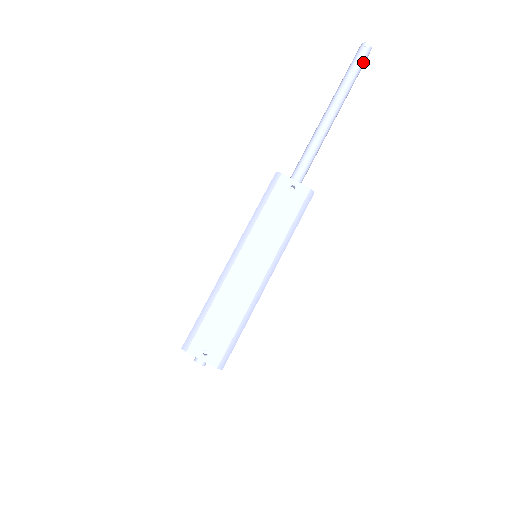
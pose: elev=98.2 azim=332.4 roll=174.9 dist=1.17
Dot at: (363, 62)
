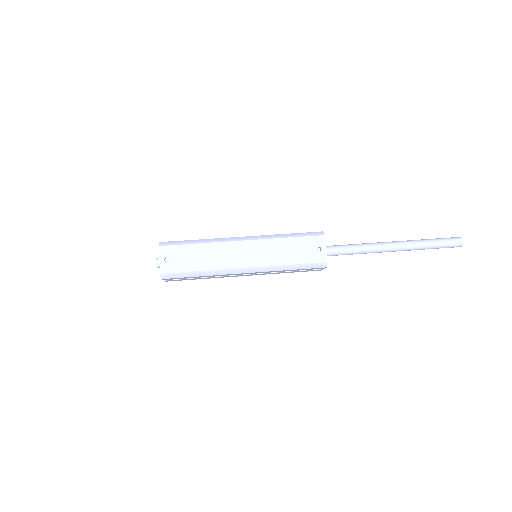
Dot at: (447, 246)
